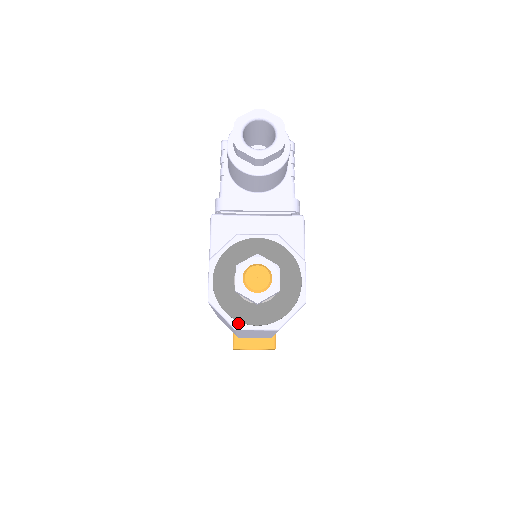
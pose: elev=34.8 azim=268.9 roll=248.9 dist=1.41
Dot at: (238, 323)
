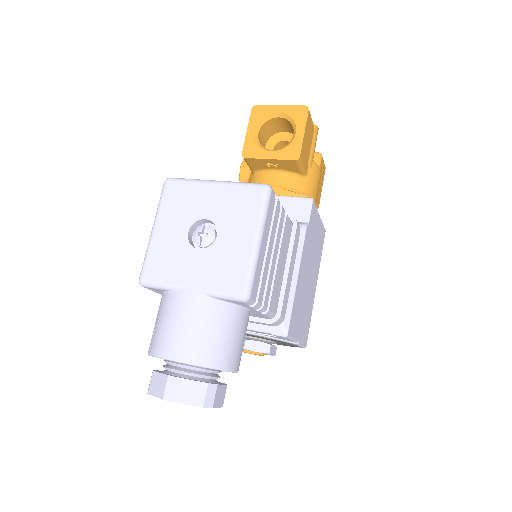
Dot at: occluded
